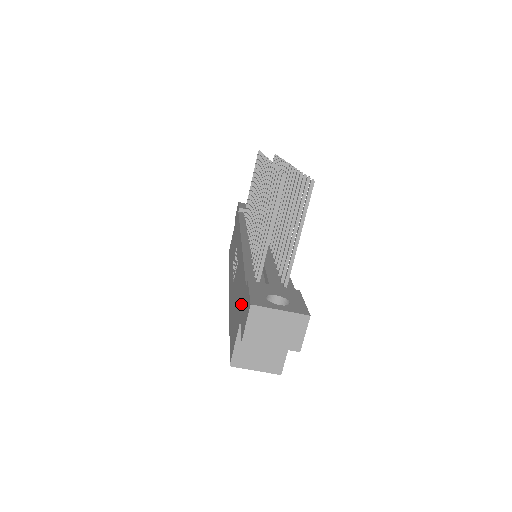
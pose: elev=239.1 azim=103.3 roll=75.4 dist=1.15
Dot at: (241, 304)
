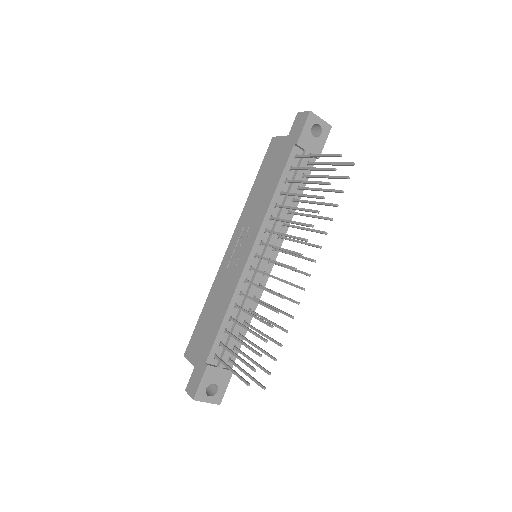
Dot at: (201, 356)
